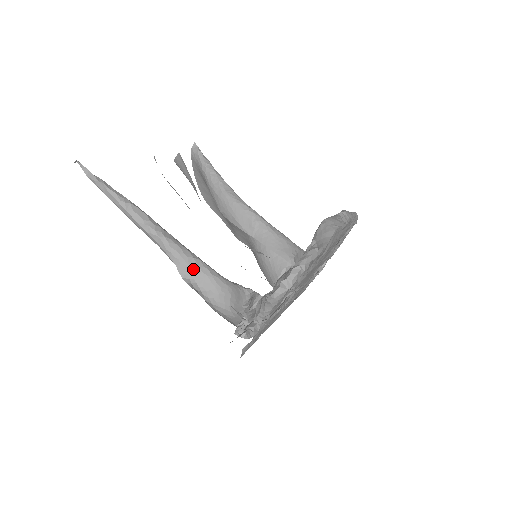
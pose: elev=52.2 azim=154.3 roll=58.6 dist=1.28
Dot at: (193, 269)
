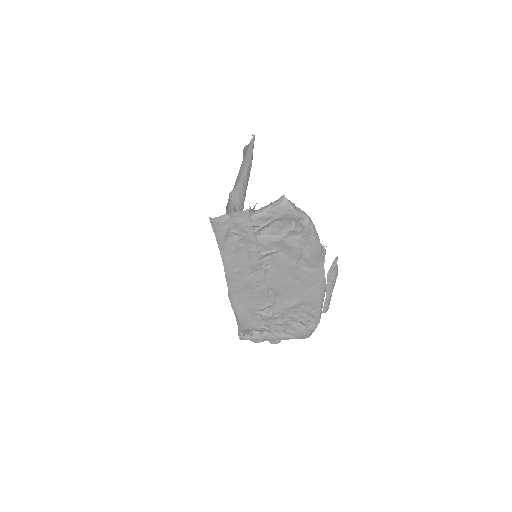
Dot at: (238, 199)
